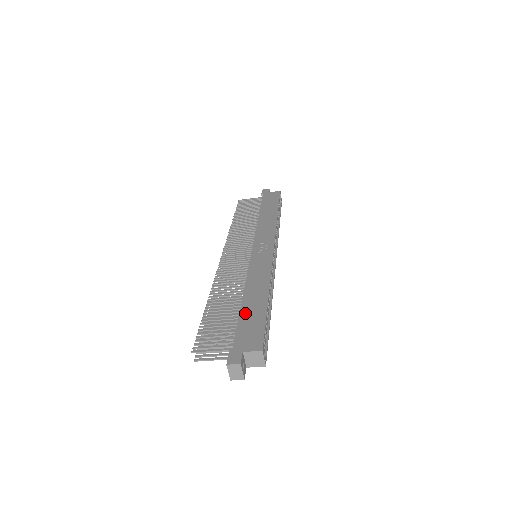
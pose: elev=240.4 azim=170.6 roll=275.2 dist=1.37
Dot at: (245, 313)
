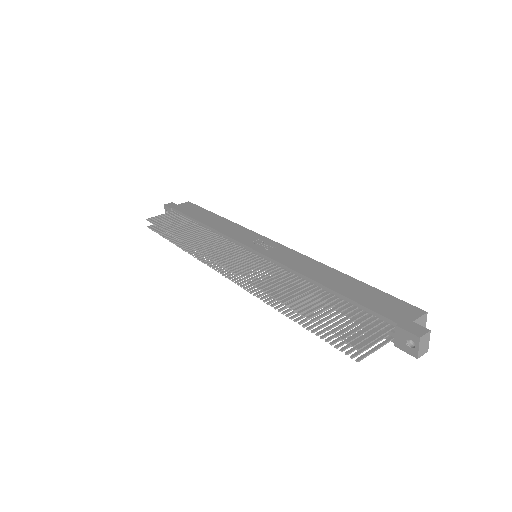
Dot at: (352, 294)
